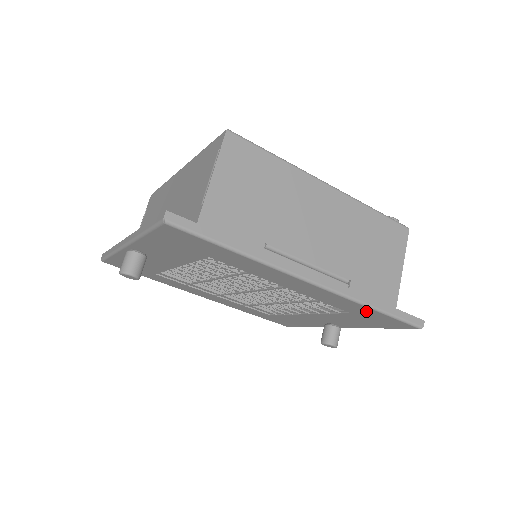
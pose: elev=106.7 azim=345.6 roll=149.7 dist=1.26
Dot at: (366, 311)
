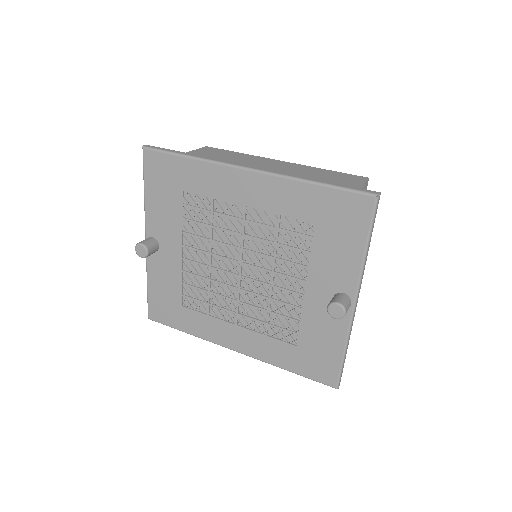
Dot at: (314, 197)
